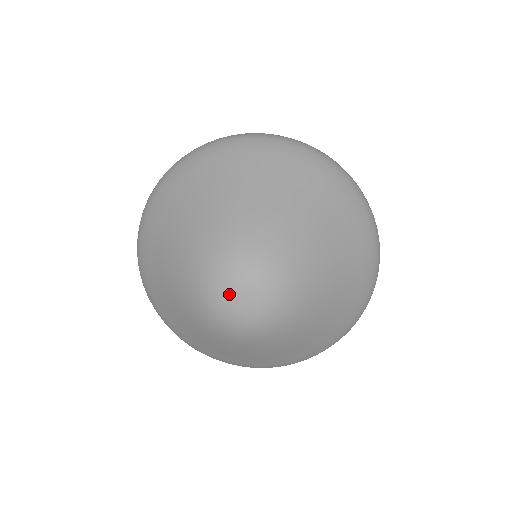
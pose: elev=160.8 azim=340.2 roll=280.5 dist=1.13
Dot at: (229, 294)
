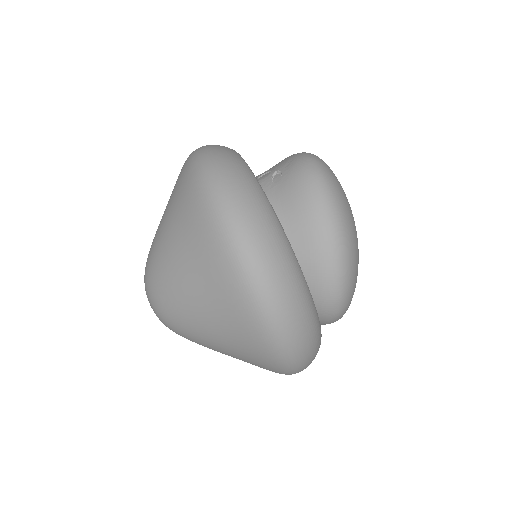
Dot at: occluded
